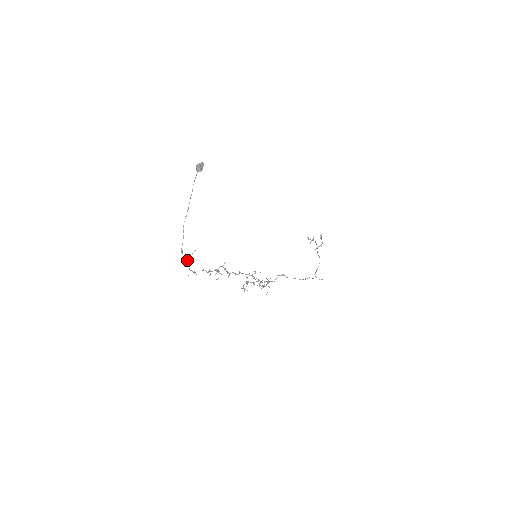
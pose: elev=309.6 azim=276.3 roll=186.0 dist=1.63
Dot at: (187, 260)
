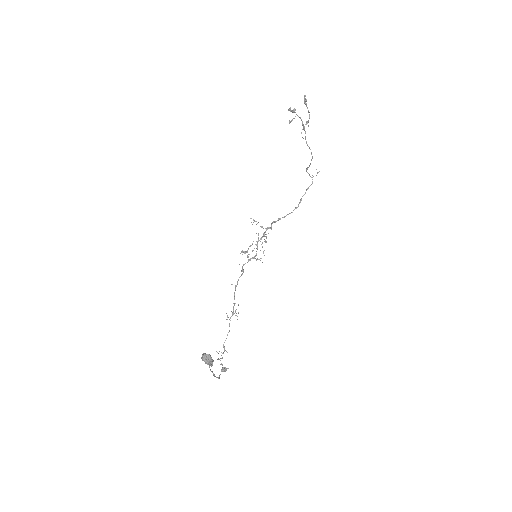
Dot at: (224, 370)
